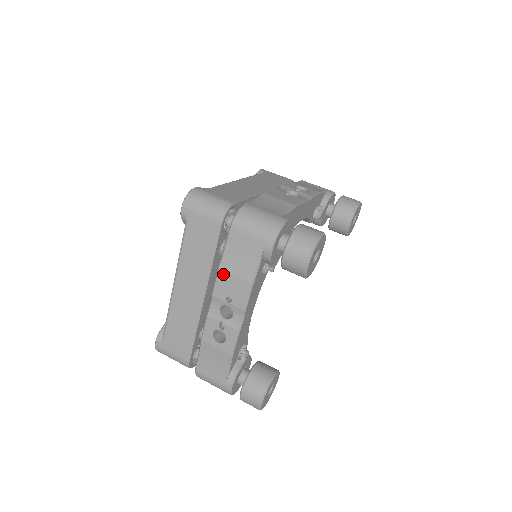
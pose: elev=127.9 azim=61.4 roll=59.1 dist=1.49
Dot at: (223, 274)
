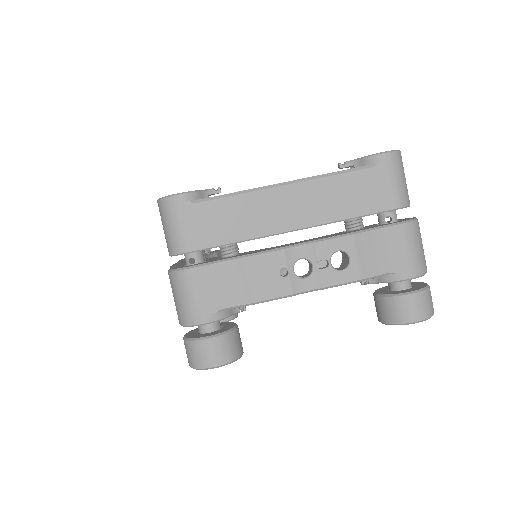
Dot at: occluded
